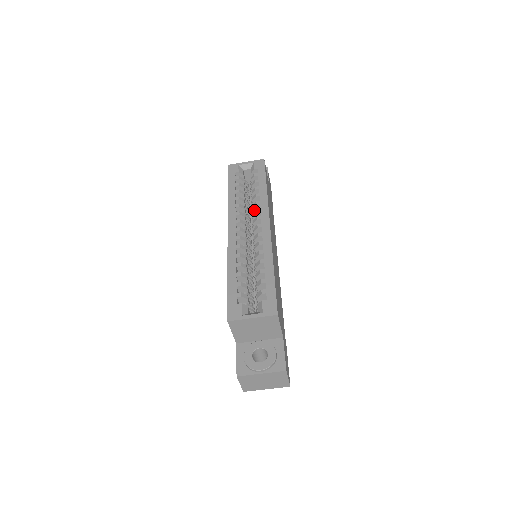
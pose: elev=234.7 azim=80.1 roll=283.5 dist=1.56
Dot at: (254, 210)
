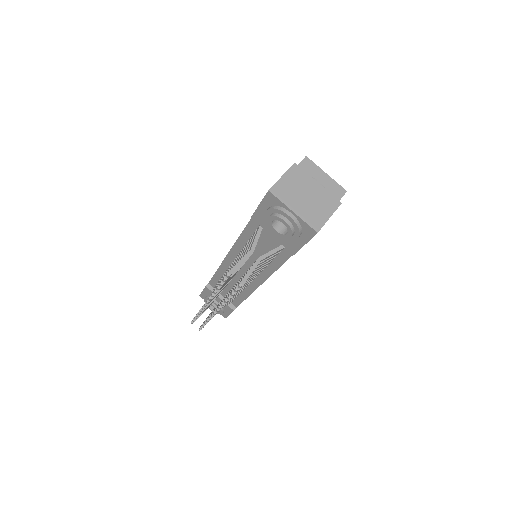
Dot at: occluded
